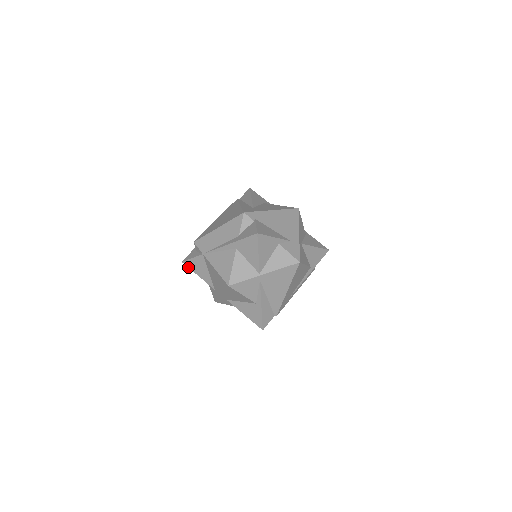
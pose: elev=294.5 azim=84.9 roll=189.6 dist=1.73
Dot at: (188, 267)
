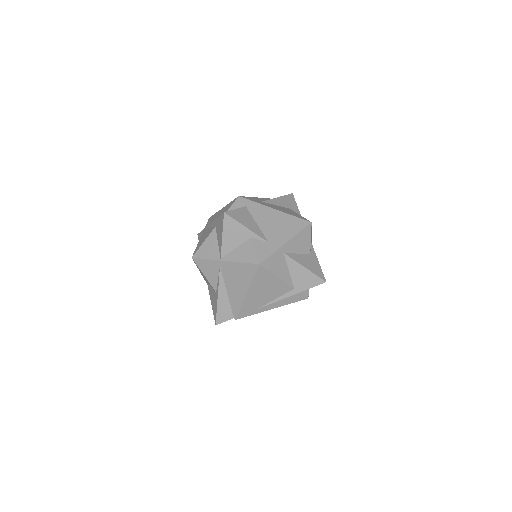
Dot at: occluded
